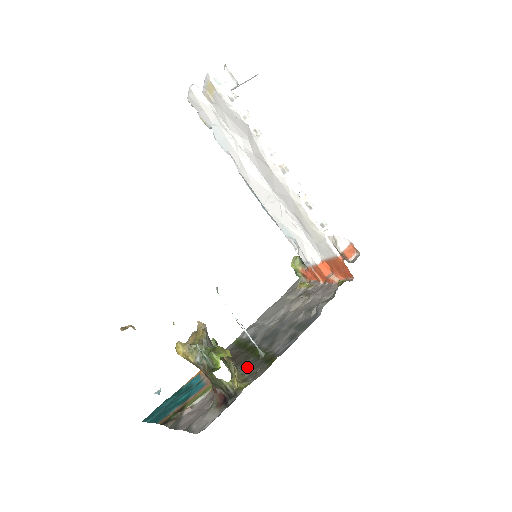
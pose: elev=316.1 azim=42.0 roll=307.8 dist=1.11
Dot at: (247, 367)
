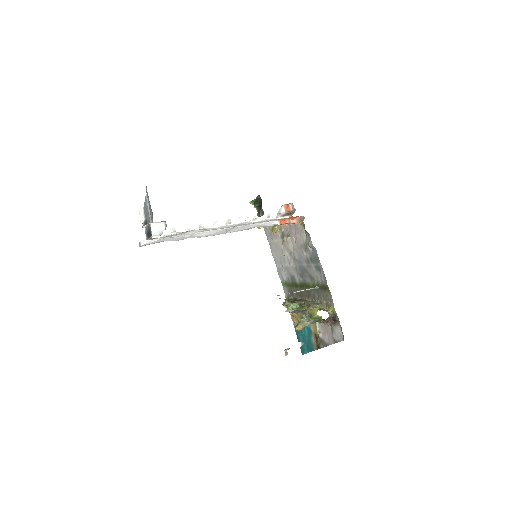
Dot at: (318, 297)
